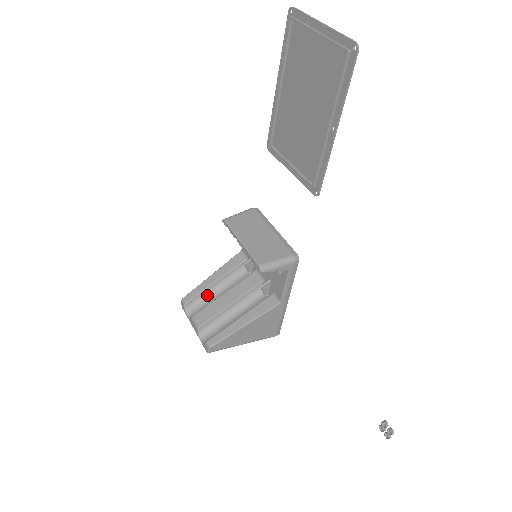
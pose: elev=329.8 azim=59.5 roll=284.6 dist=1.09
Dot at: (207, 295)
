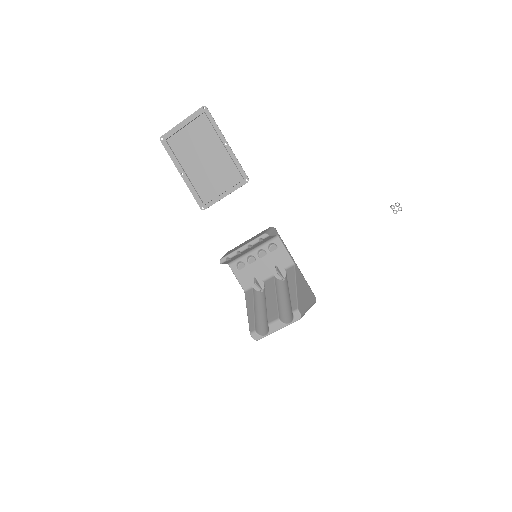
Dot at: (259, 319)
